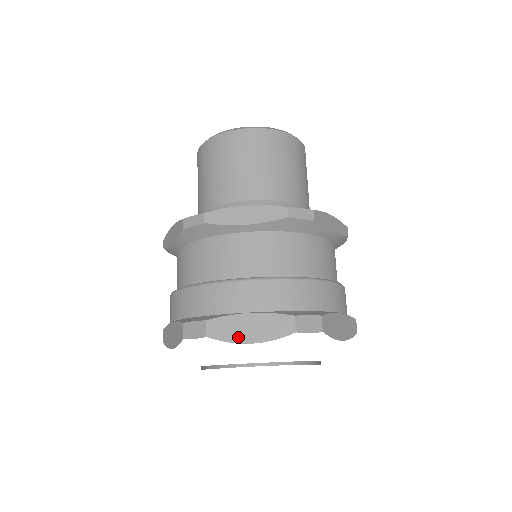
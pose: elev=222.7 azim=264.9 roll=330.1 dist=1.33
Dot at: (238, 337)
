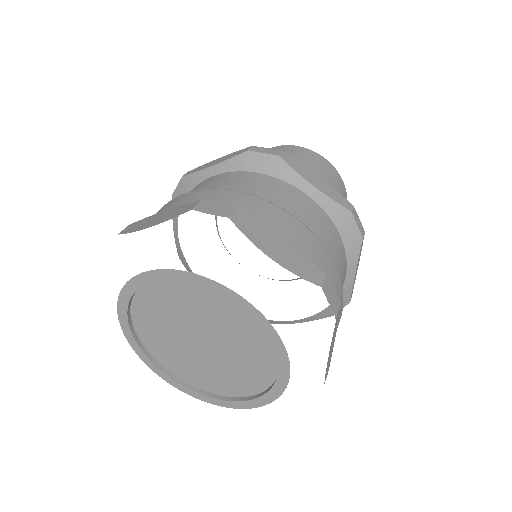
Dot at: (262, 244)
